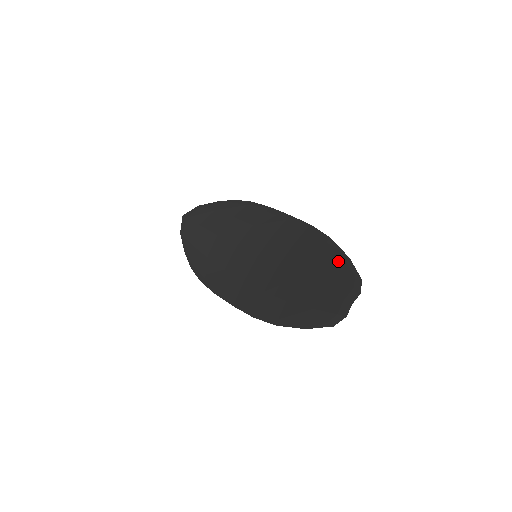
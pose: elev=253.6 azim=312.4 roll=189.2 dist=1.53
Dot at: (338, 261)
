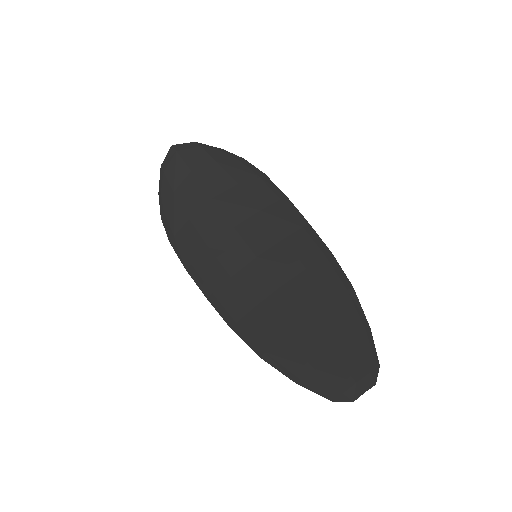
Dot at: (358, 326)
